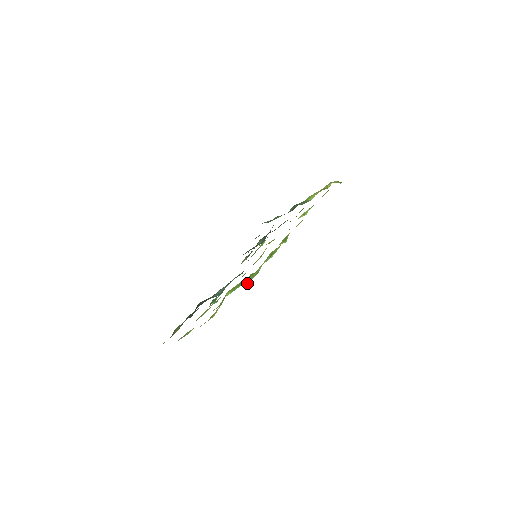
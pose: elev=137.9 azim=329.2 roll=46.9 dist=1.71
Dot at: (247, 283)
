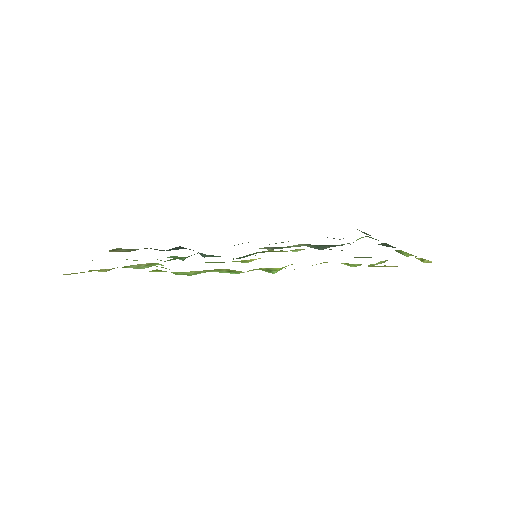
Dot at: (175, 274)
